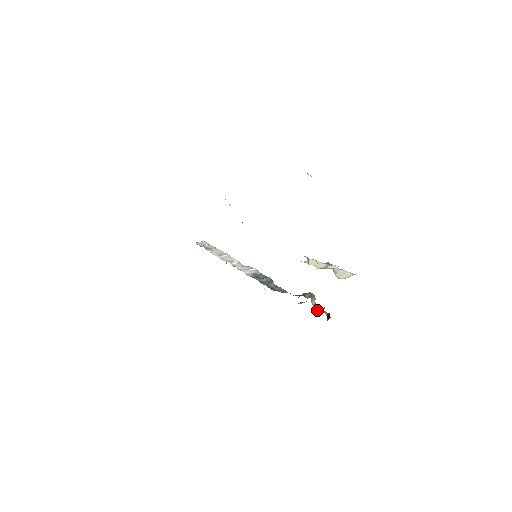
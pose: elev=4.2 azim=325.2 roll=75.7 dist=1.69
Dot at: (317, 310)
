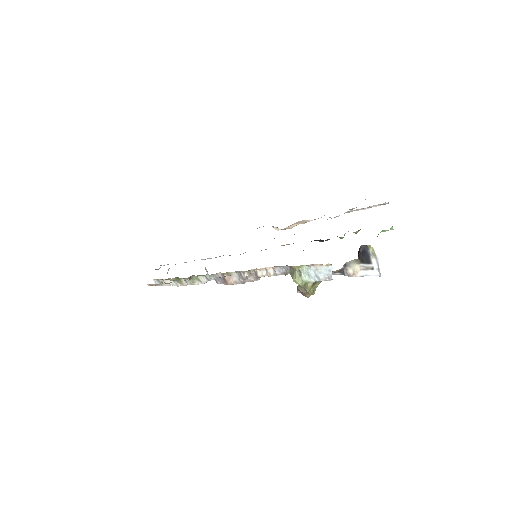
Dot at: (327, 276)
